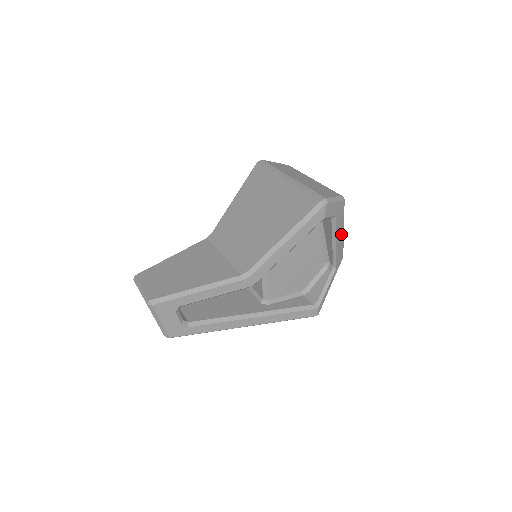
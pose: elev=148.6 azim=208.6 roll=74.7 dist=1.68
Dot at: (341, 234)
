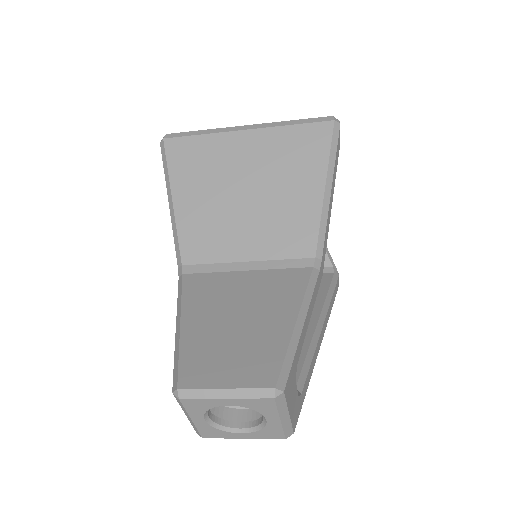
Dot at: occluded
